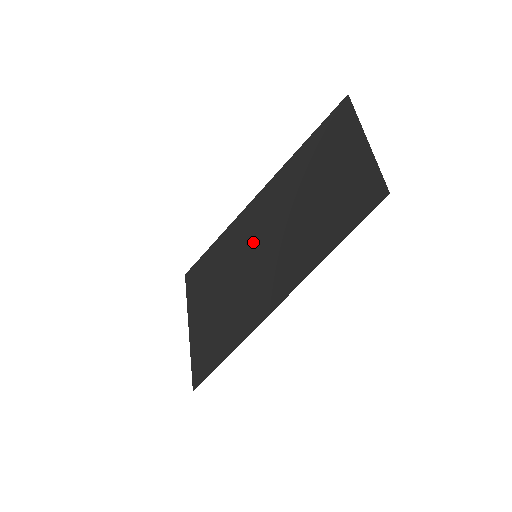
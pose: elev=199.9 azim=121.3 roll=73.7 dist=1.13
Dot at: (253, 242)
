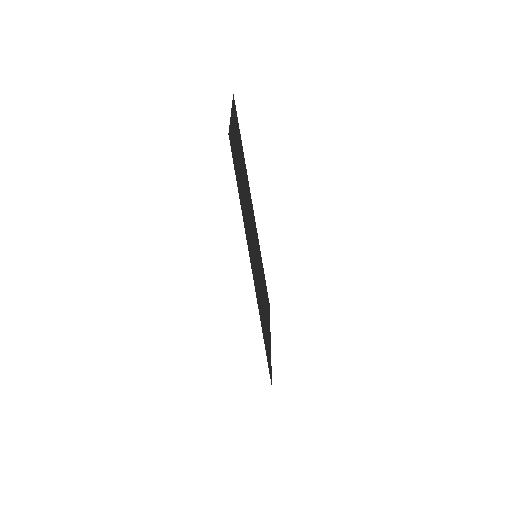
Dot at: (256, 248)
